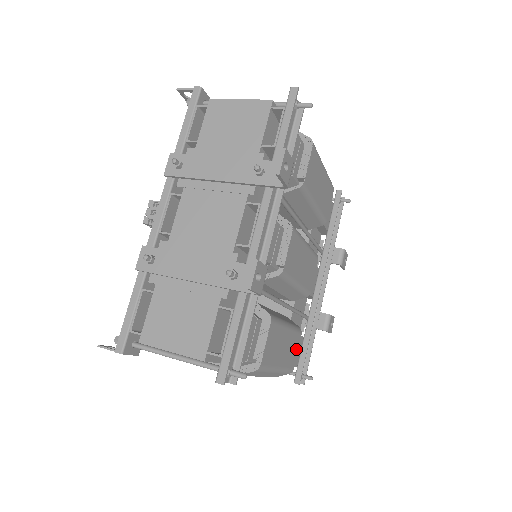
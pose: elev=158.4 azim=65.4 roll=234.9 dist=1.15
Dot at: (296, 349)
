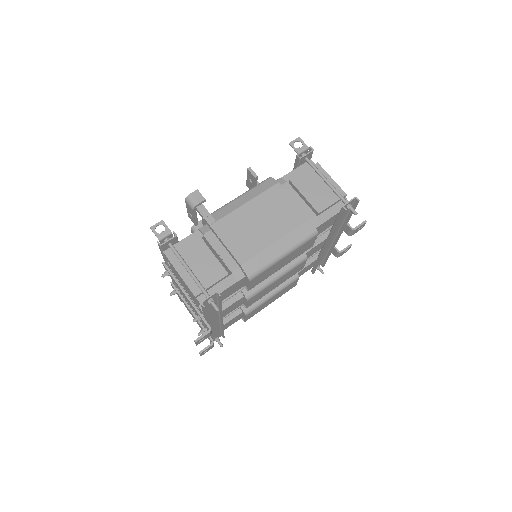
Dot at: (294, 284)
